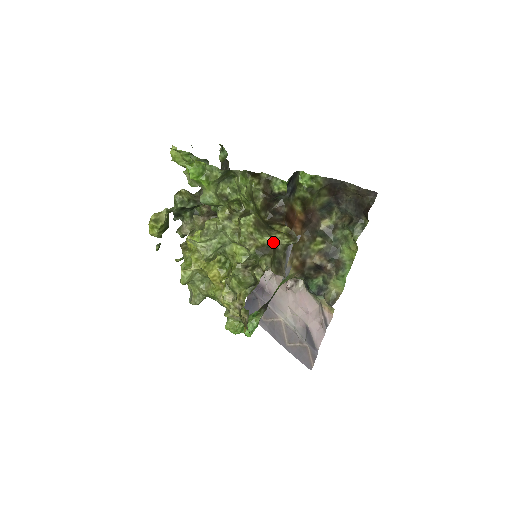
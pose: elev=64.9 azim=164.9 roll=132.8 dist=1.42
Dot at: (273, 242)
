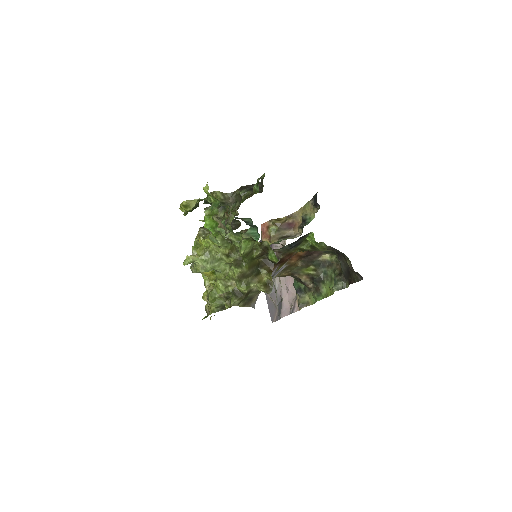
Dot at: (249, 290)
